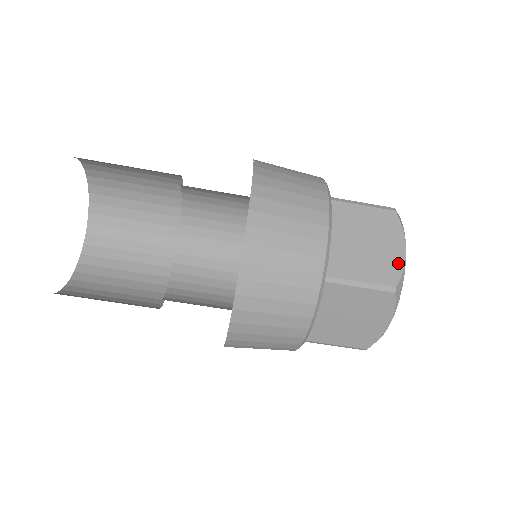
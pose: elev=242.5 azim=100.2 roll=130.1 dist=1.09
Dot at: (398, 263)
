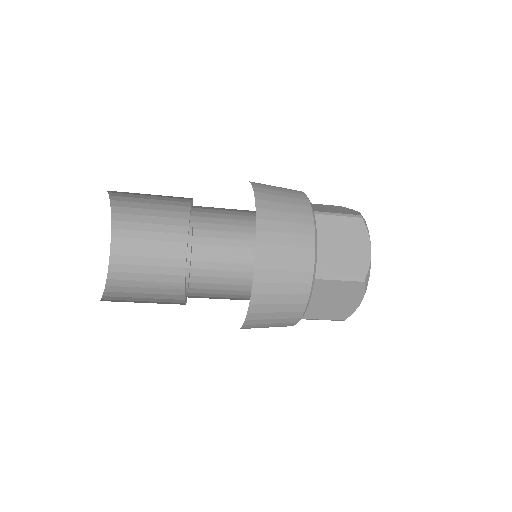
Dot at: (352, 310)
